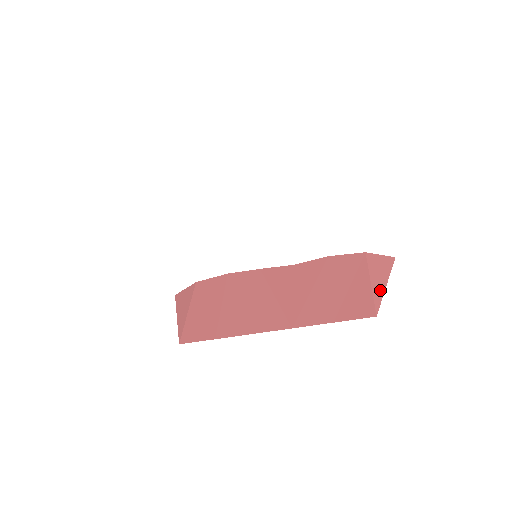
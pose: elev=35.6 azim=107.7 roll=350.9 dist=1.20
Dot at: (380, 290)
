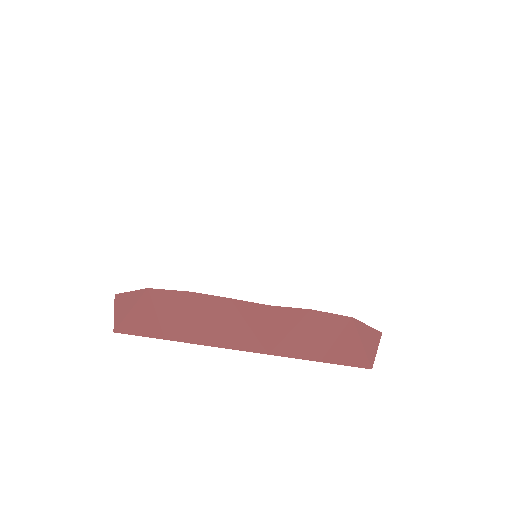
Dot at: (372, 350)
